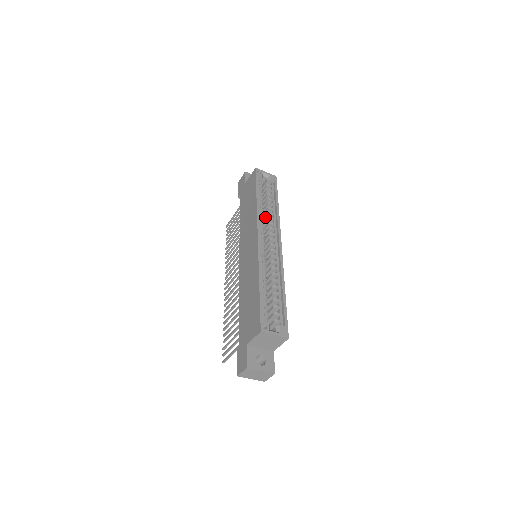
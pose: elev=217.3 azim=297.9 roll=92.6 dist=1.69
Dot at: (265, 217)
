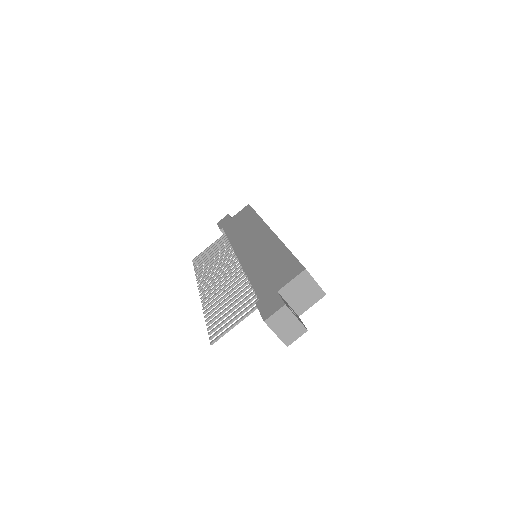
Dot at: occluded
